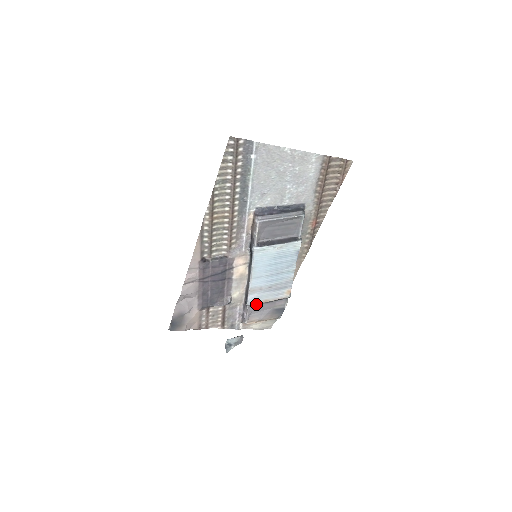
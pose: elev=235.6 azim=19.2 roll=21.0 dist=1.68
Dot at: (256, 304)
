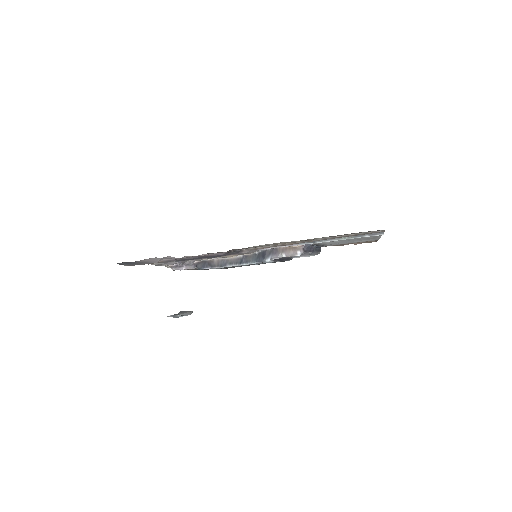
Dot at: occluded
